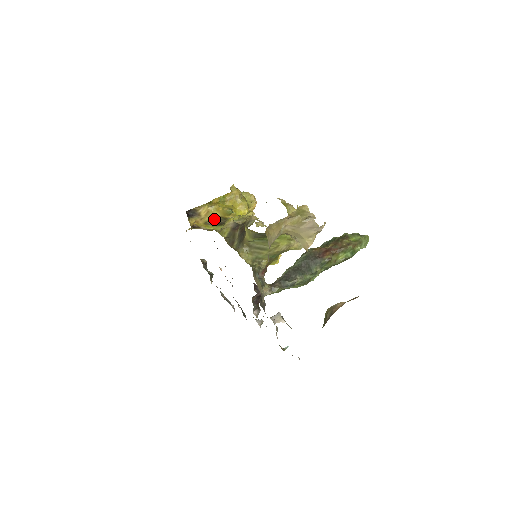
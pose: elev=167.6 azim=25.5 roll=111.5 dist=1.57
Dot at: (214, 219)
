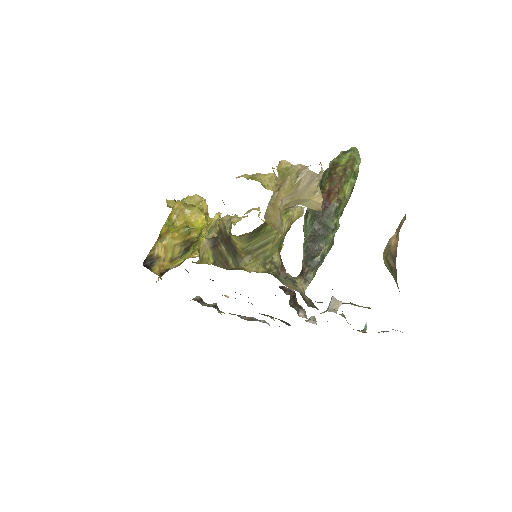
Dot at: (177, 250)
